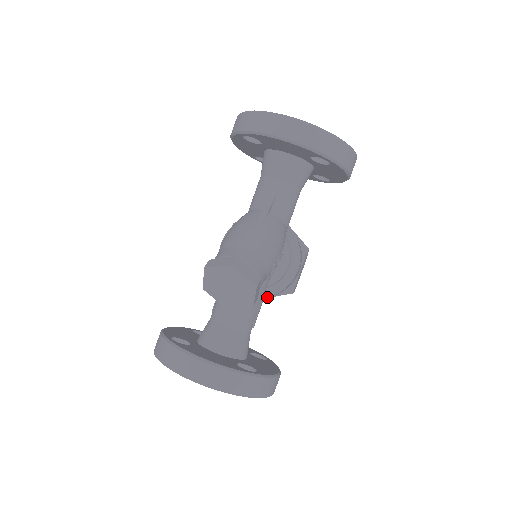
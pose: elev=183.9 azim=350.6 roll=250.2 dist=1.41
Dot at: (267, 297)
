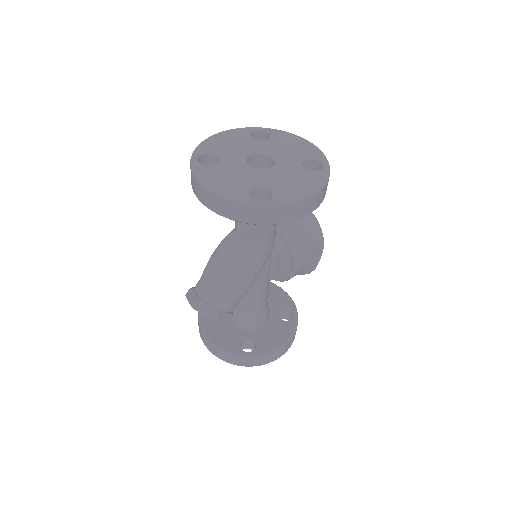
Dot at: occluded
